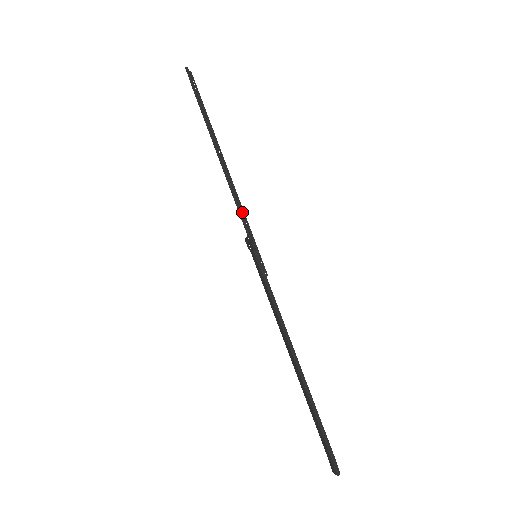
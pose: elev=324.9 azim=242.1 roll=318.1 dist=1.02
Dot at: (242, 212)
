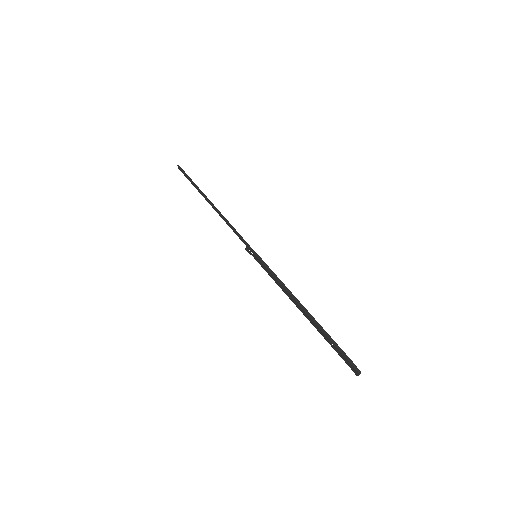
Dot at: occluded
